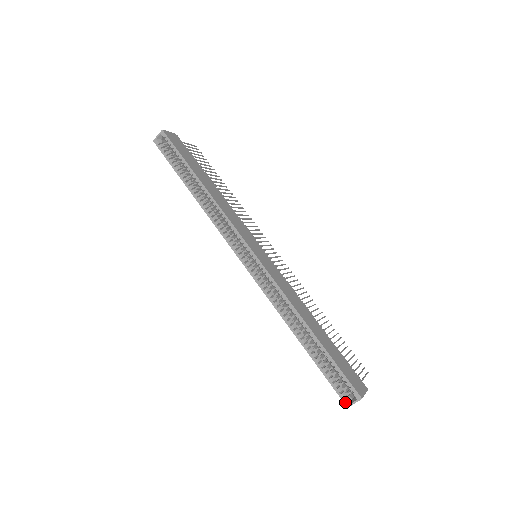
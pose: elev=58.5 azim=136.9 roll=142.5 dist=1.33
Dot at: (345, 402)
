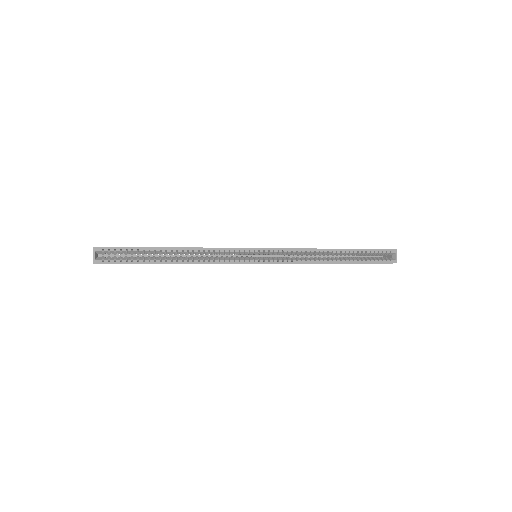
Dot at: (393, 262)
